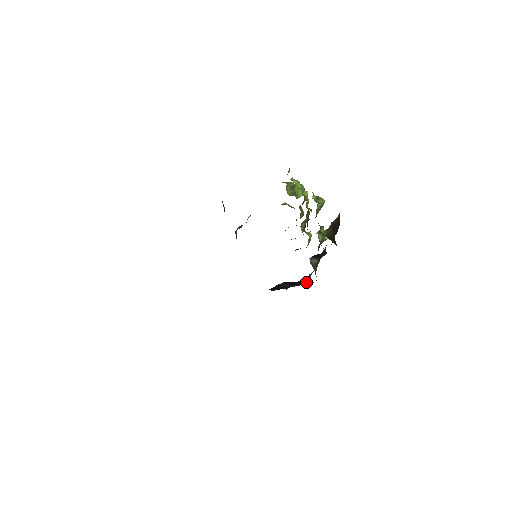
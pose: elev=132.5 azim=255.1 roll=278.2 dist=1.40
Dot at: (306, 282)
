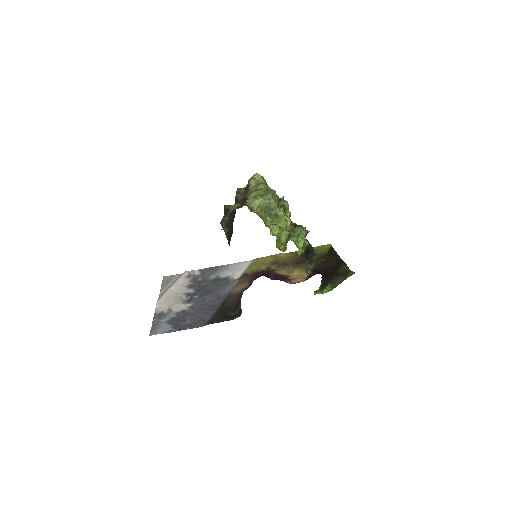
Dot at: occluded
